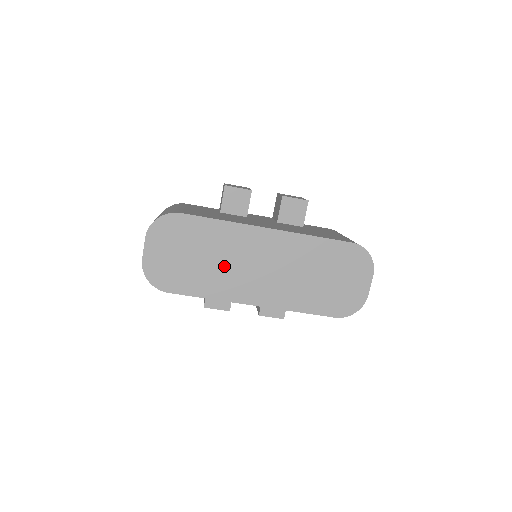
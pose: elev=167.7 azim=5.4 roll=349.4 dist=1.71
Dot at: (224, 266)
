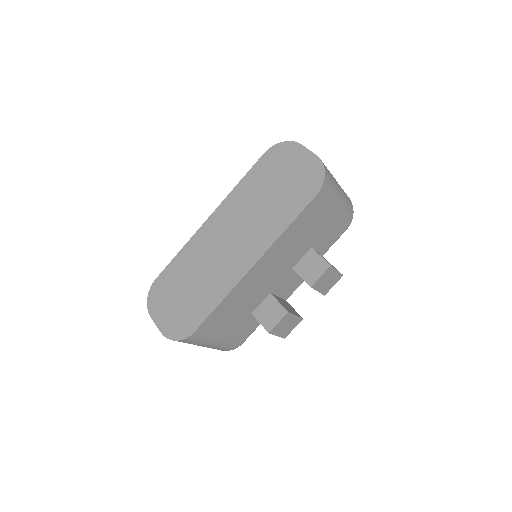
Dot at: (209, 270)
